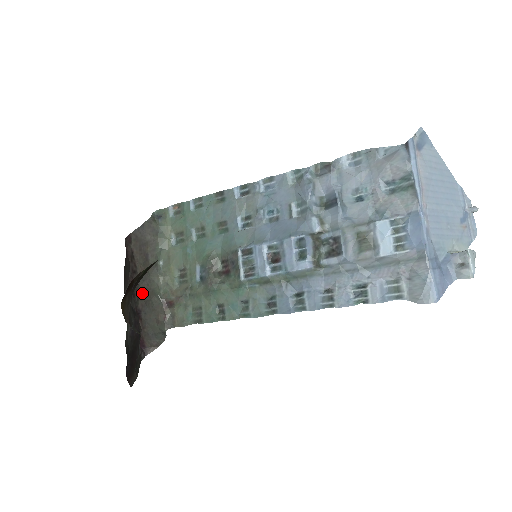
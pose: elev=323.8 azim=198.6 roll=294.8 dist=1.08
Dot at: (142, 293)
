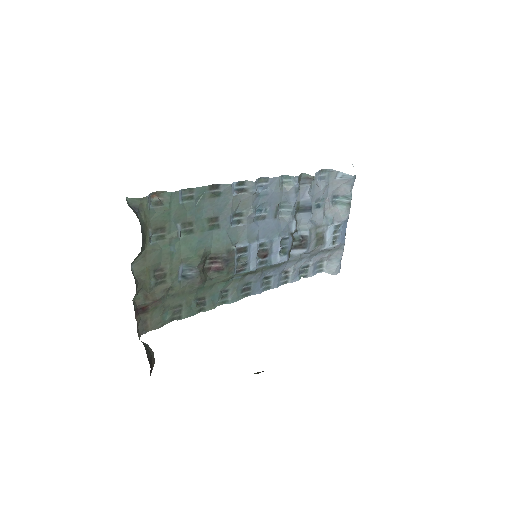
Dot at: occluded
